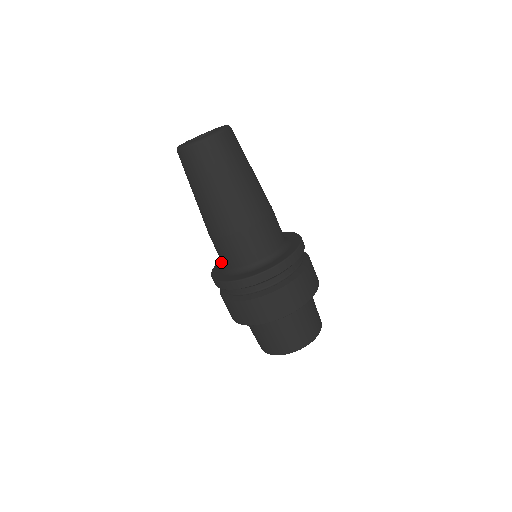
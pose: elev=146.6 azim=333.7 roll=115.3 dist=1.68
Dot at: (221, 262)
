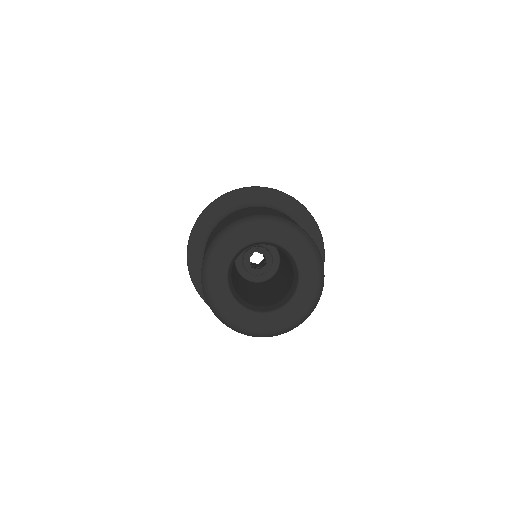
Dot at: (234, 200)
